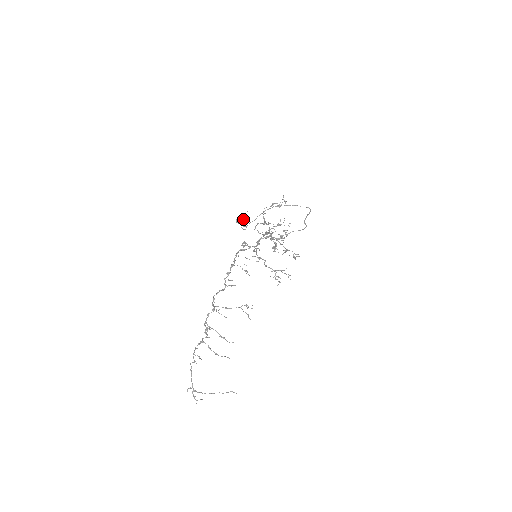
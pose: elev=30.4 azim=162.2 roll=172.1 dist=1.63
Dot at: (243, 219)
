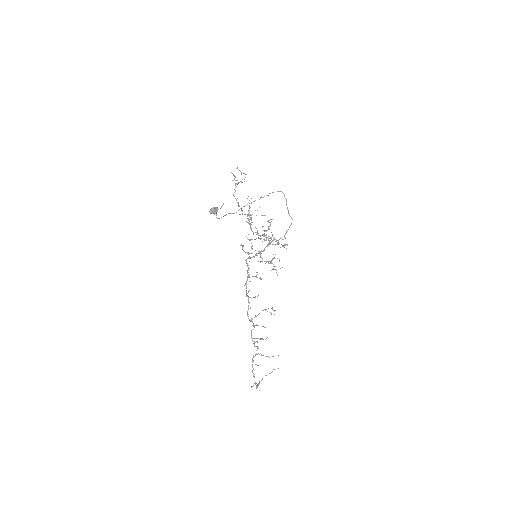
Dot at: (217, 209)
